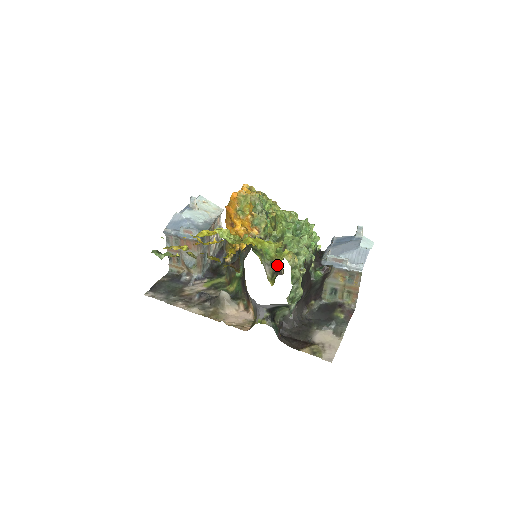
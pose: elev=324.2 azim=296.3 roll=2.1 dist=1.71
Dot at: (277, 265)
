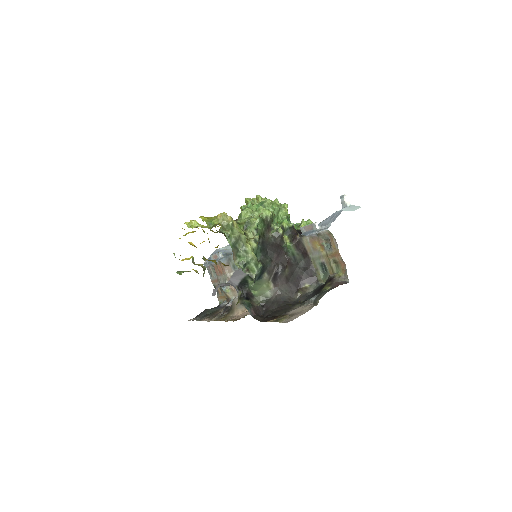
Dot at: occluded
